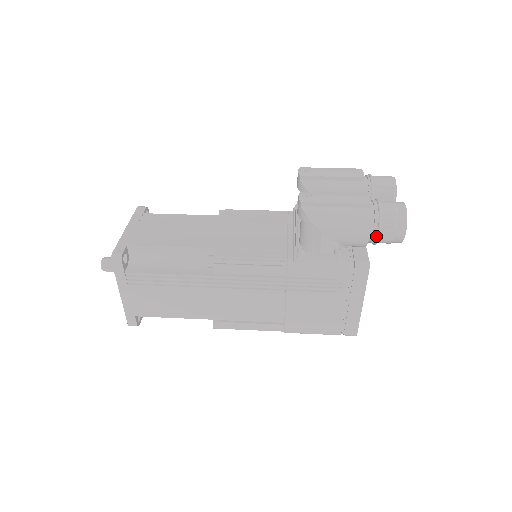
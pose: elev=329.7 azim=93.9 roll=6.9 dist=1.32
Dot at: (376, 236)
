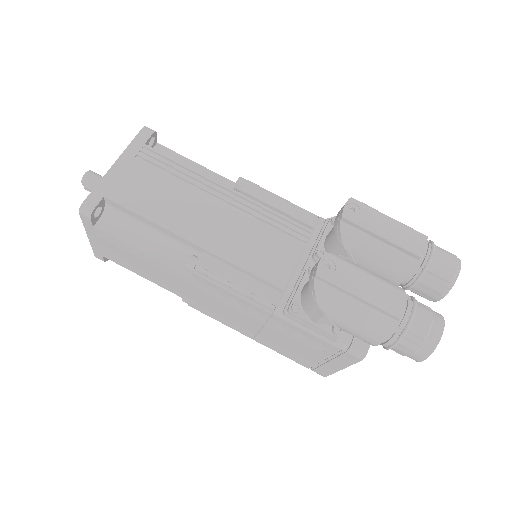
Dot at: (386, 346)
